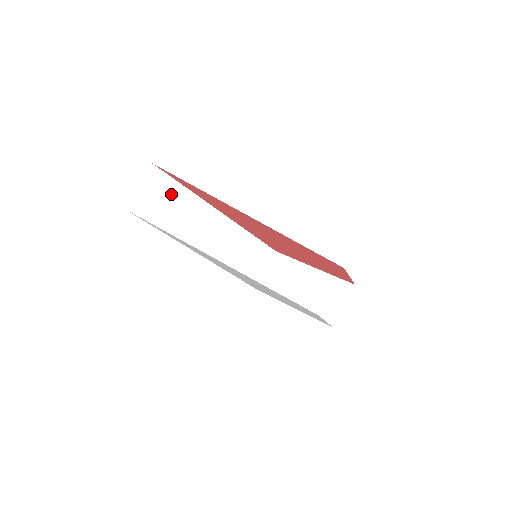
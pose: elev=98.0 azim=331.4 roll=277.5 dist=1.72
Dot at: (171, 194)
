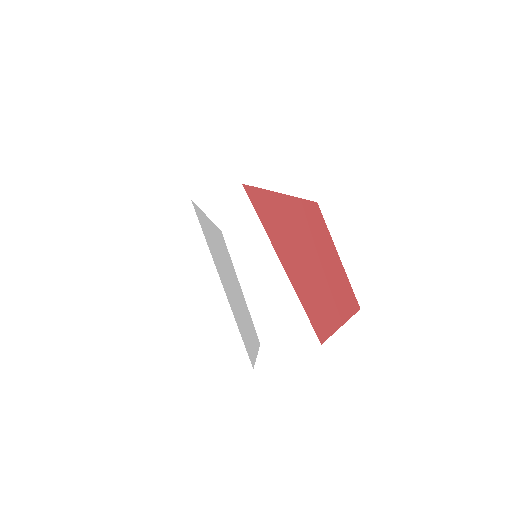
Dot at: (238, 210)
